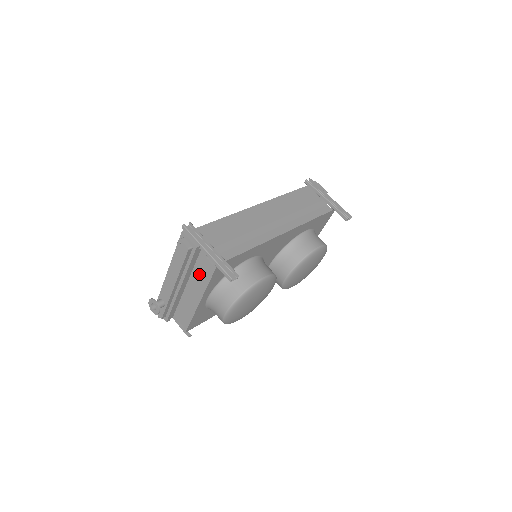
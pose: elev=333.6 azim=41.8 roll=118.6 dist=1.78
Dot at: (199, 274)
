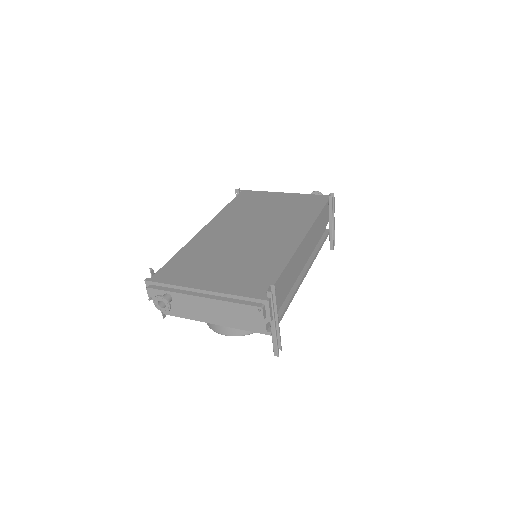
Dot at: (241, 318)
